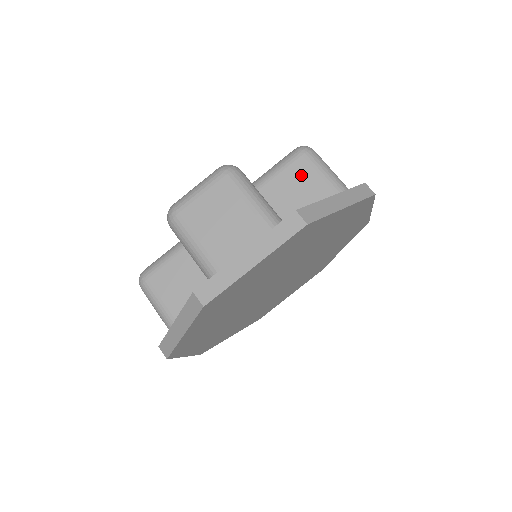
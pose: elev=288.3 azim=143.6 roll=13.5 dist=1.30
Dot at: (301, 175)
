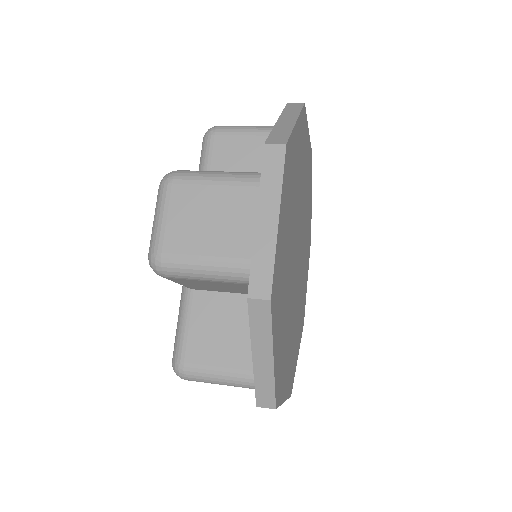
Dot at: (229, 150)
